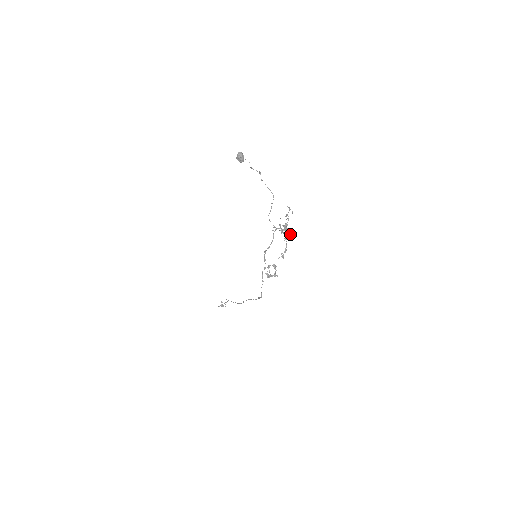
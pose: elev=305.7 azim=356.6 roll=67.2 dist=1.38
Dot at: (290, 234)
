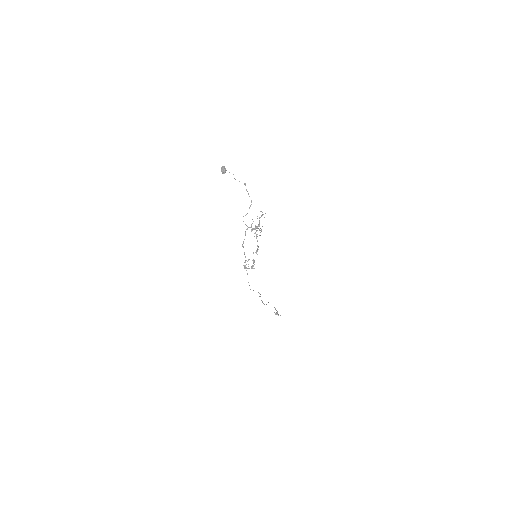
Dot at: occluded
